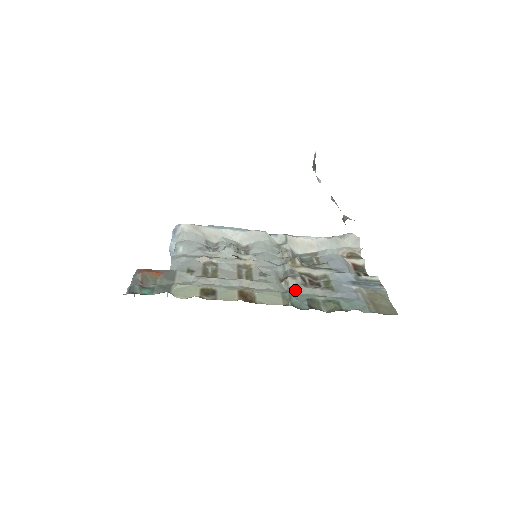
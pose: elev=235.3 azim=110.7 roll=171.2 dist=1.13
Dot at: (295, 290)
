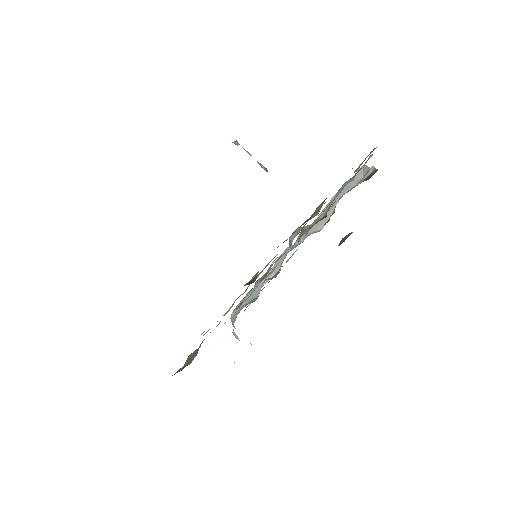
Dot at: occluded
